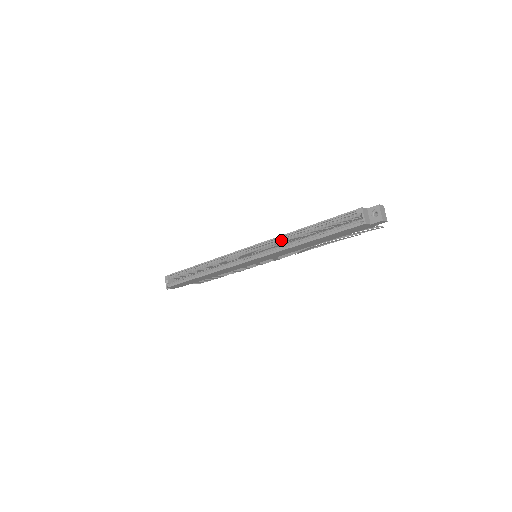
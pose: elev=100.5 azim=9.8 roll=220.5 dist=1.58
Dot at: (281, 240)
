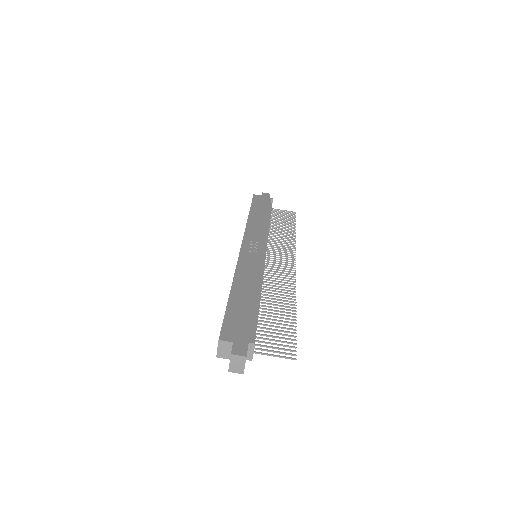
Dot at: occluded
